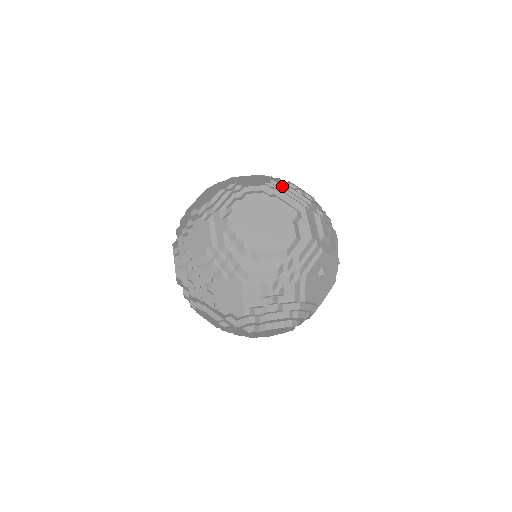
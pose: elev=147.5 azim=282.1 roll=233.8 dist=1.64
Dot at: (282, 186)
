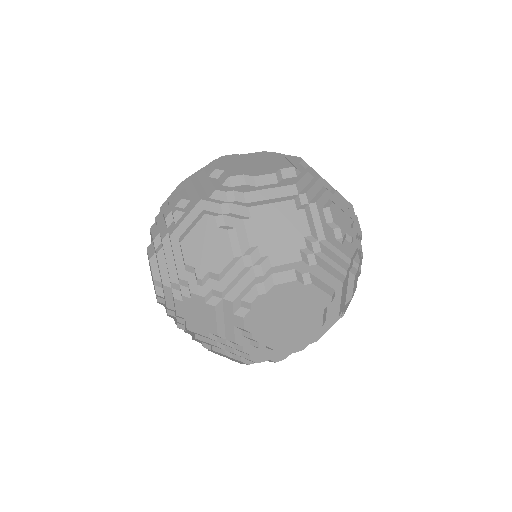
Dot at: (321, 247)
